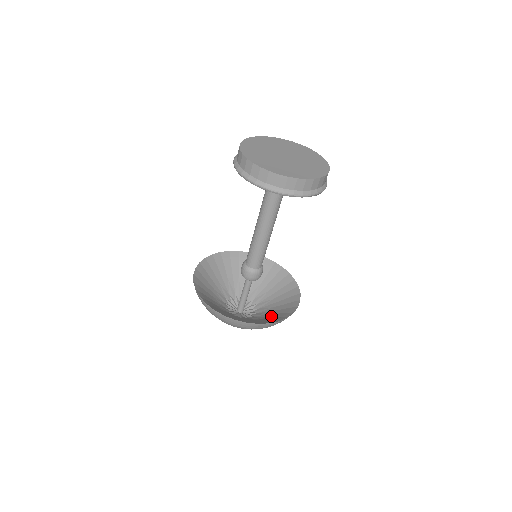
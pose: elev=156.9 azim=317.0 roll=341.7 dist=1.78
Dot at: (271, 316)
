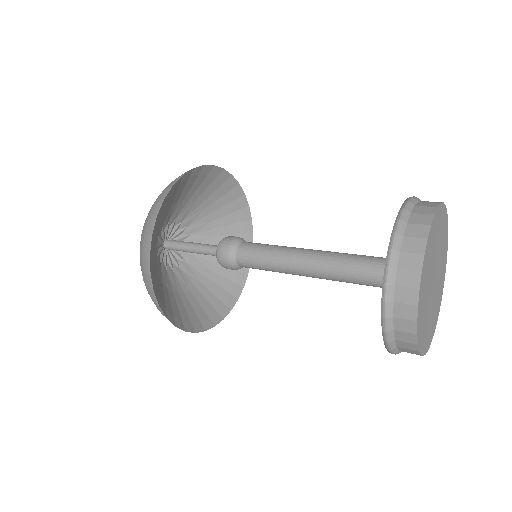
Dot at: (214, 280)
